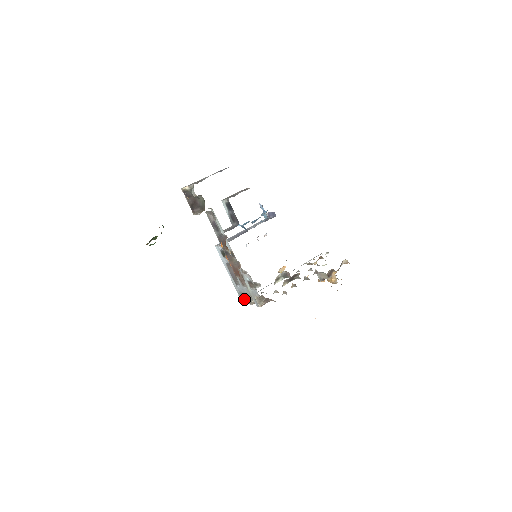
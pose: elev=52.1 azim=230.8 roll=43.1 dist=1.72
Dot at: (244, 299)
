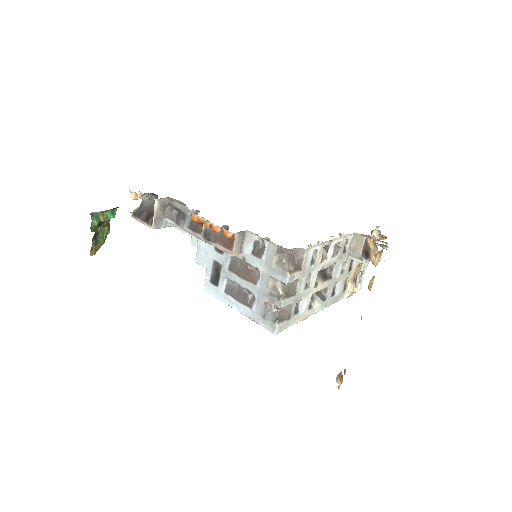
Dot at: (273, 318)
